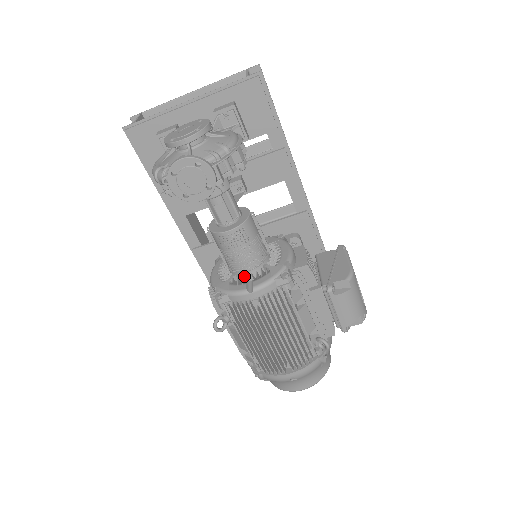
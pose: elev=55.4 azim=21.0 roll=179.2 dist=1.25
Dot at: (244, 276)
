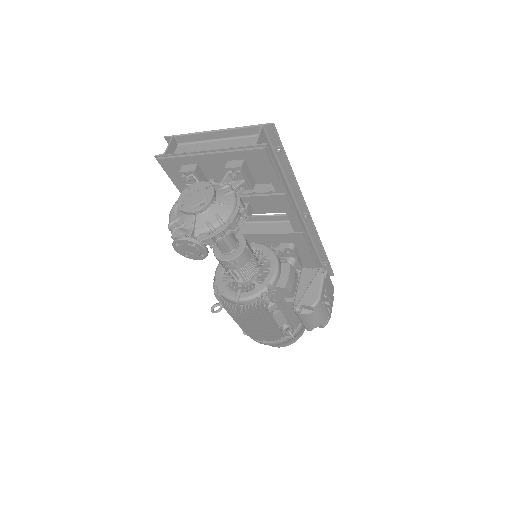
Dot at: (237, 284)
